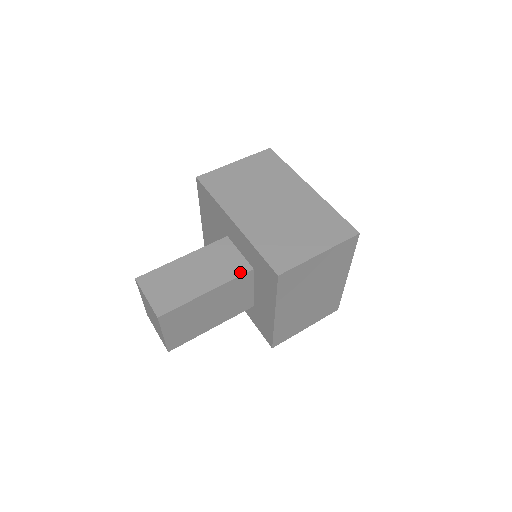
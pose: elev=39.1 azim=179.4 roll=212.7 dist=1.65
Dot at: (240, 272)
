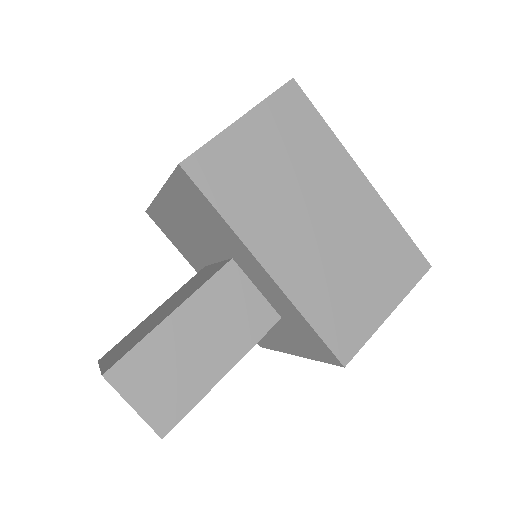
Dot at: (264, 328)
